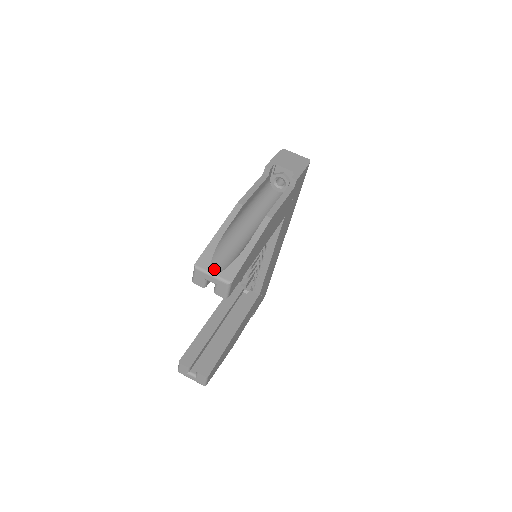
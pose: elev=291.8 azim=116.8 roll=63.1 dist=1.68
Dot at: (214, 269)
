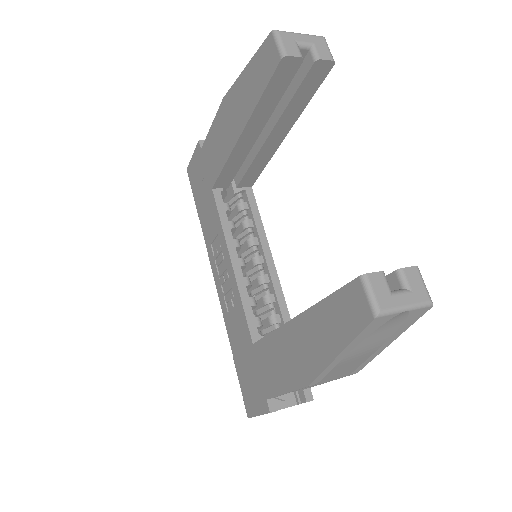
Dot at: occluded
